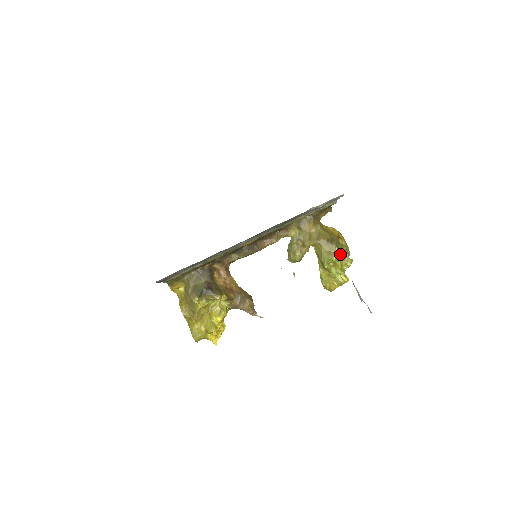
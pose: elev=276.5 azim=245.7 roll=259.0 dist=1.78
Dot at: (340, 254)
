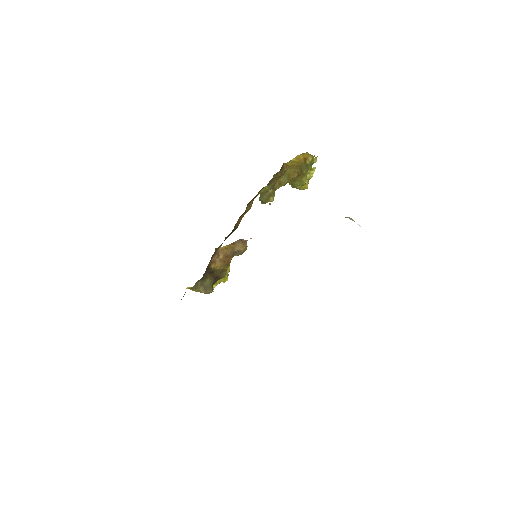
Dot at: occluded
